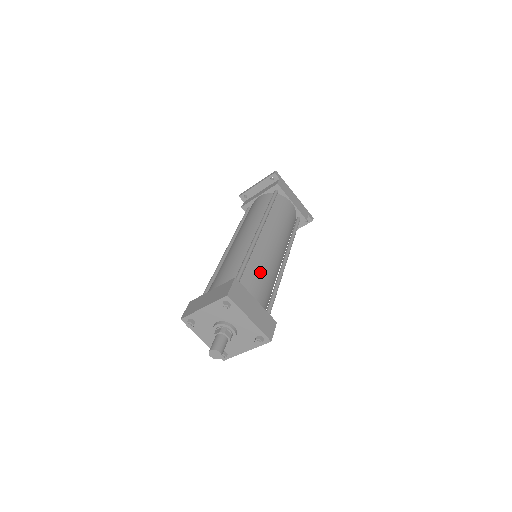
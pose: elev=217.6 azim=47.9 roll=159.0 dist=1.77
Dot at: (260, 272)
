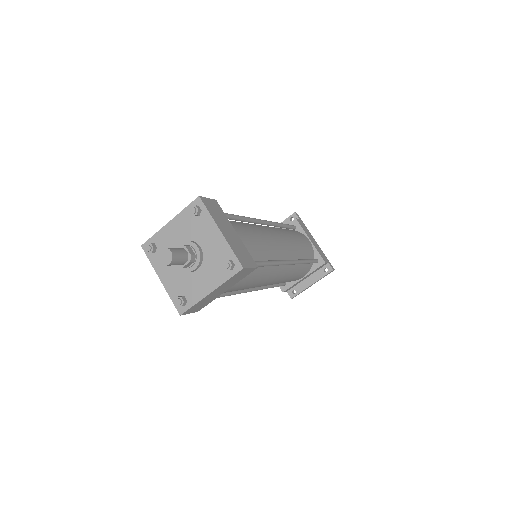
Dot at: (251, 230)
